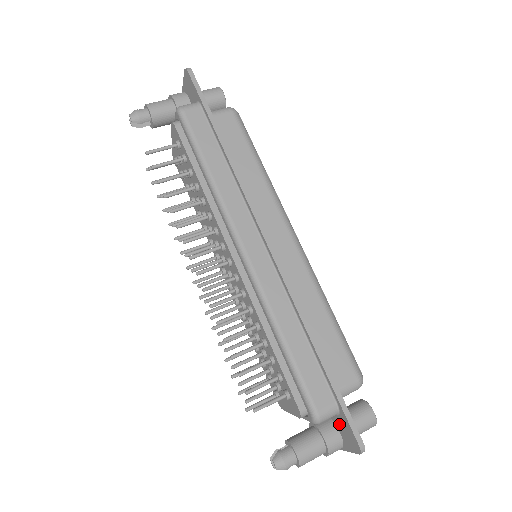
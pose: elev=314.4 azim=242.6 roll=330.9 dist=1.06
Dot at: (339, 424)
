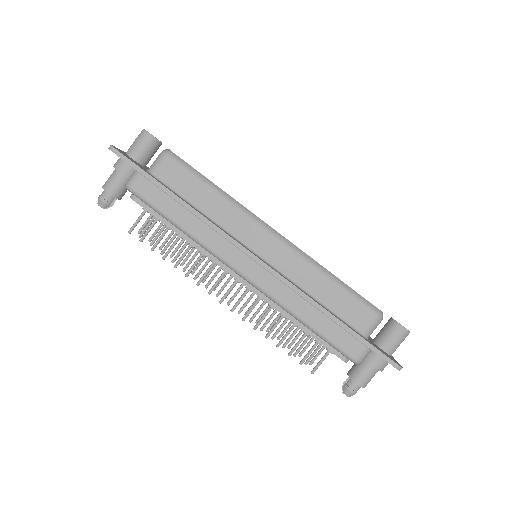
Dot at: occluded
